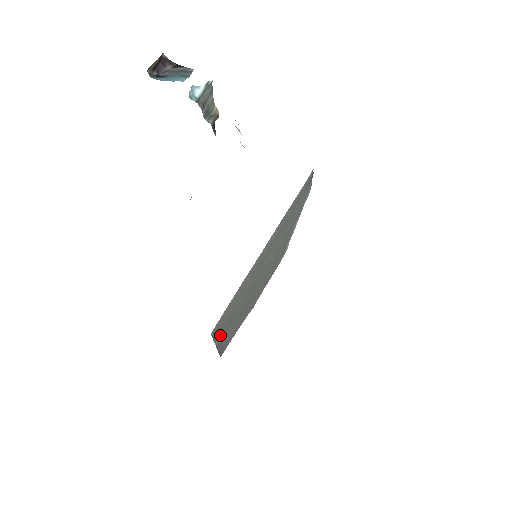
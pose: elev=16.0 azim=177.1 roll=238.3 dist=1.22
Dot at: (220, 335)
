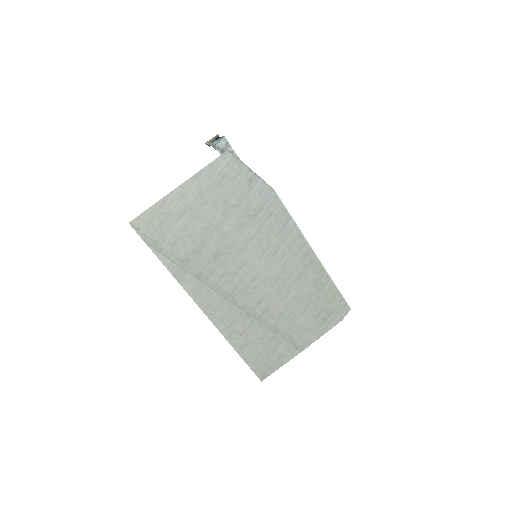
Dot at: (176, 269)
